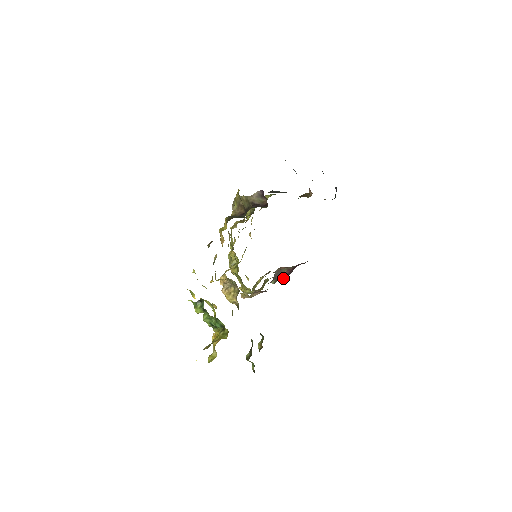
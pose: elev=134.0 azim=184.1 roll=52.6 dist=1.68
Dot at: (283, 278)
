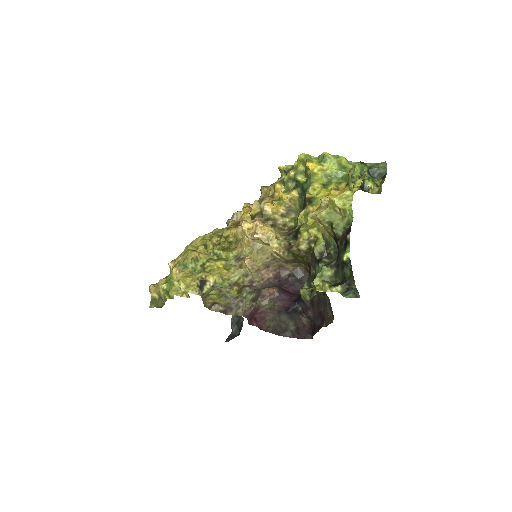
Dot at: (252, 309)
